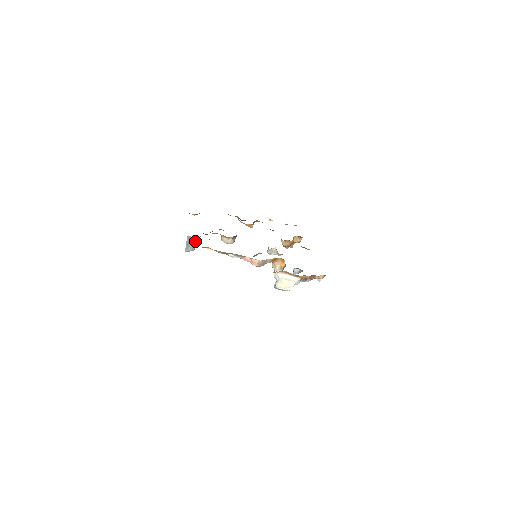
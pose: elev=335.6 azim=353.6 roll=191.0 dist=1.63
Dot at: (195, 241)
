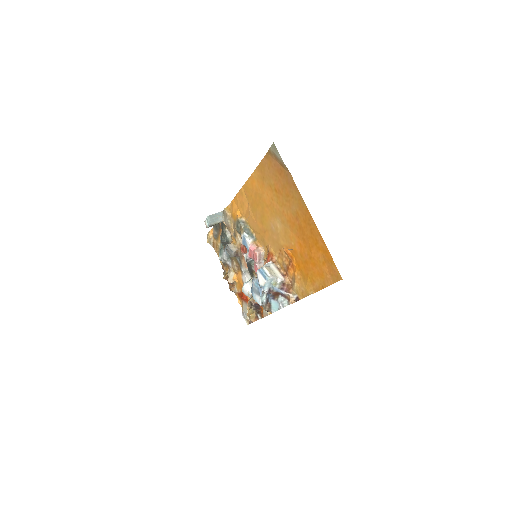
Dot at: (230, 212)
